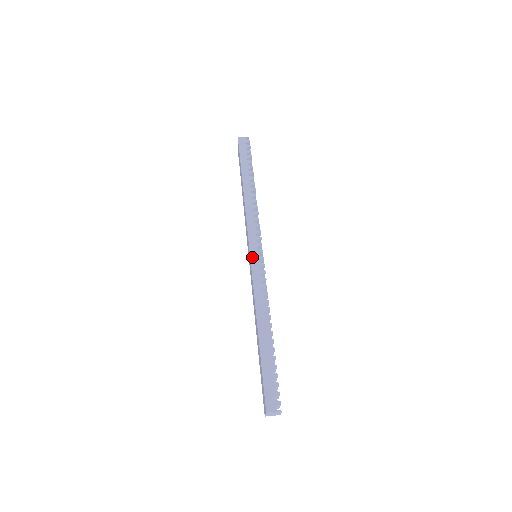
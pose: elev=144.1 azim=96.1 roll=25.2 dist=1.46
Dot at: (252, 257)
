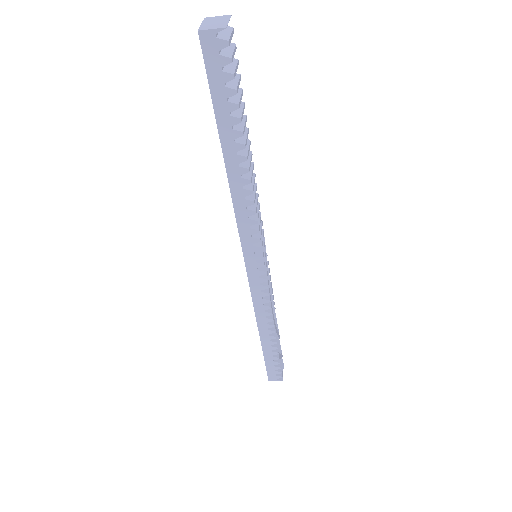
Dot at: occluded
